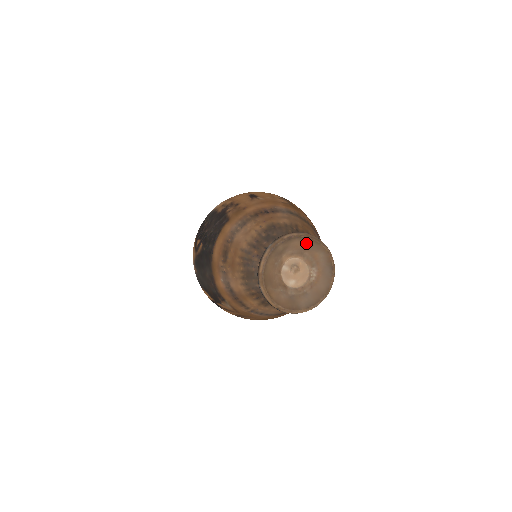
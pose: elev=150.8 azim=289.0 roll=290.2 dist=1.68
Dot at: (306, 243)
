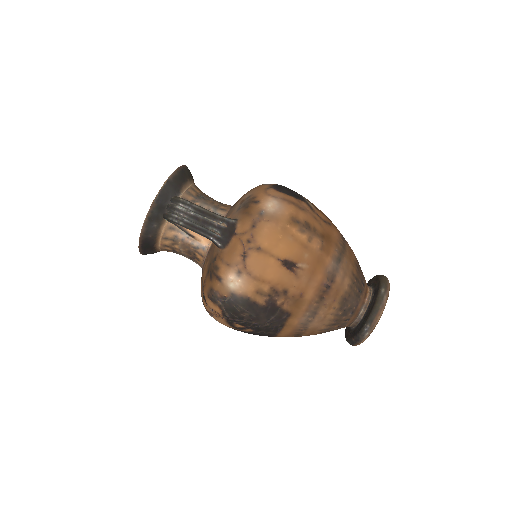
Dot at: occluded
